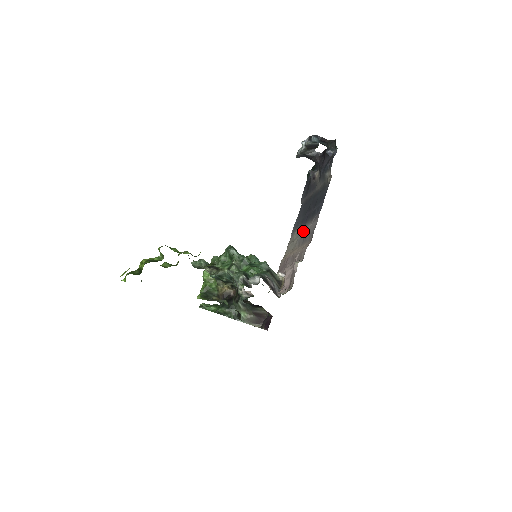
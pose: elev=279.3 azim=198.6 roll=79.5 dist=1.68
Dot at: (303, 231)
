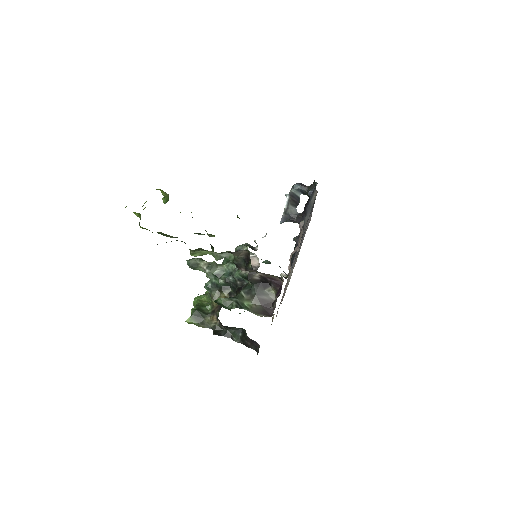
Dot at: occluded
